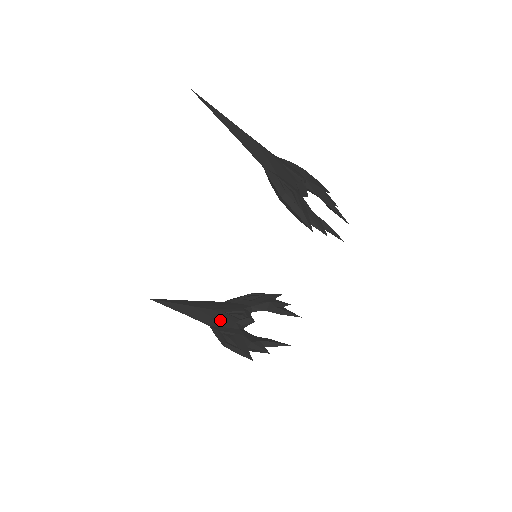
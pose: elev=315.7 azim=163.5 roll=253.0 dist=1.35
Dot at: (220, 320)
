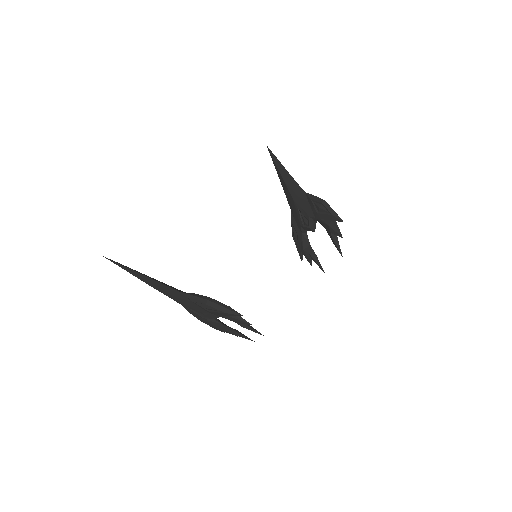
Dot at: occluded
